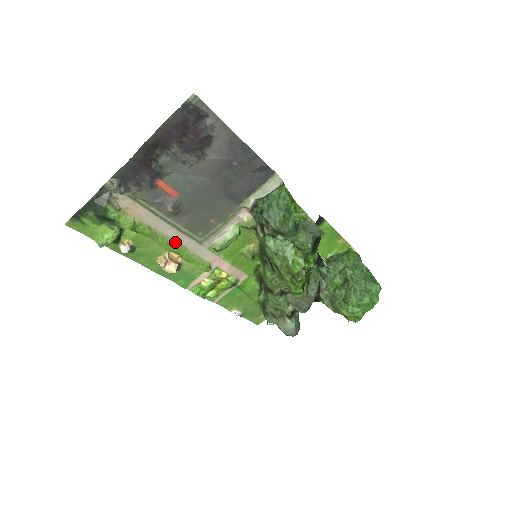
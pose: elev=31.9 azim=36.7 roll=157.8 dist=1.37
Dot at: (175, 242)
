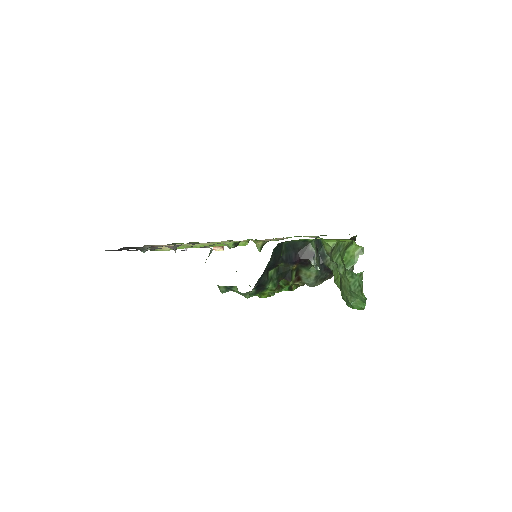
Dot at: (206, 244)
